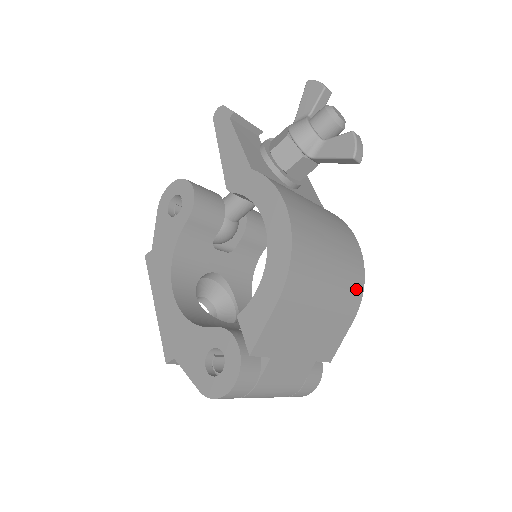
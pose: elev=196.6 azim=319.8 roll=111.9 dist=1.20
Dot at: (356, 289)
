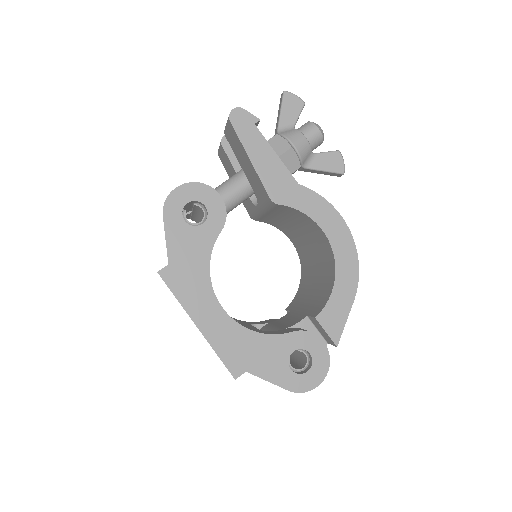
Dot at: occluded
